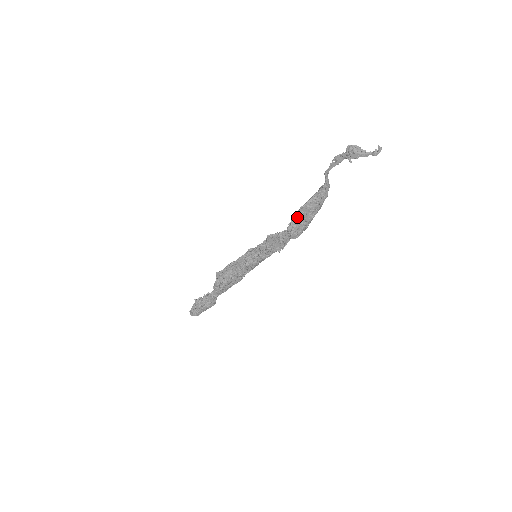
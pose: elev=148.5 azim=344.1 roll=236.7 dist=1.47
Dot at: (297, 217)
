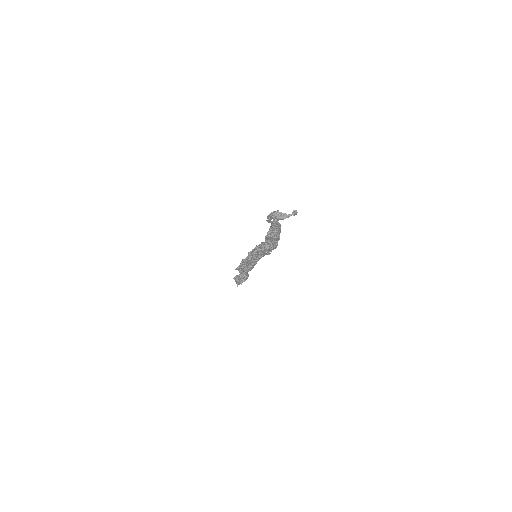
Dot at: (267, 242)
